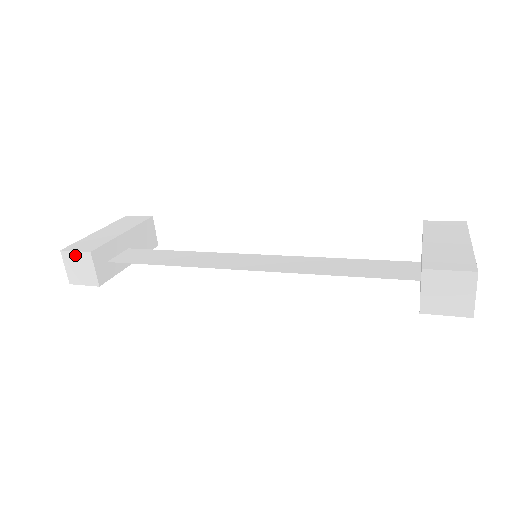
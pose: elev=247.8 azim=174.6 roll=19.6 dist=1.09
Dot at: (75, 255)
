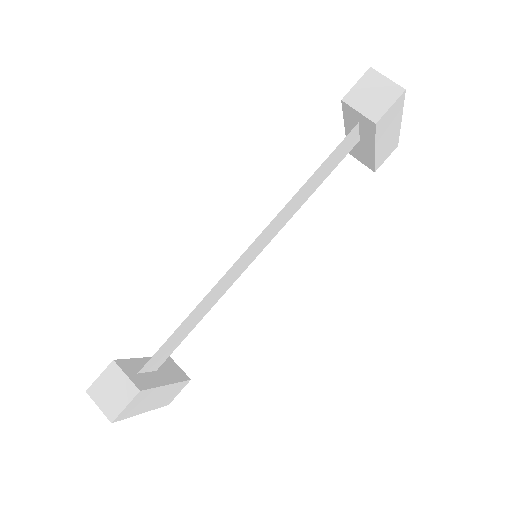
Dot at: (101, 380)
